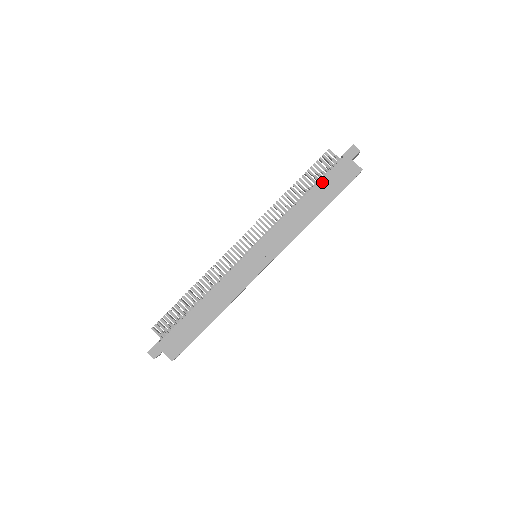
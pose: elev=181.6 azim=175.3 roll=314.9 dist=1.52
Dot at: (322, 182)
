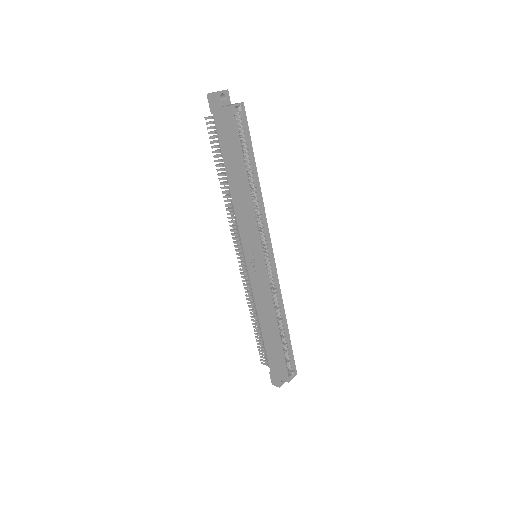
Dot at: (223, 153)
